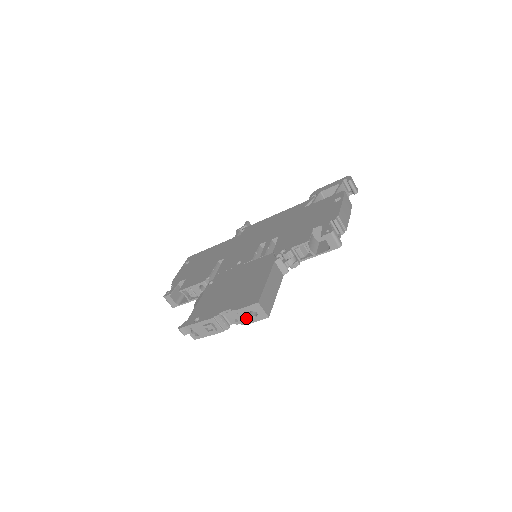
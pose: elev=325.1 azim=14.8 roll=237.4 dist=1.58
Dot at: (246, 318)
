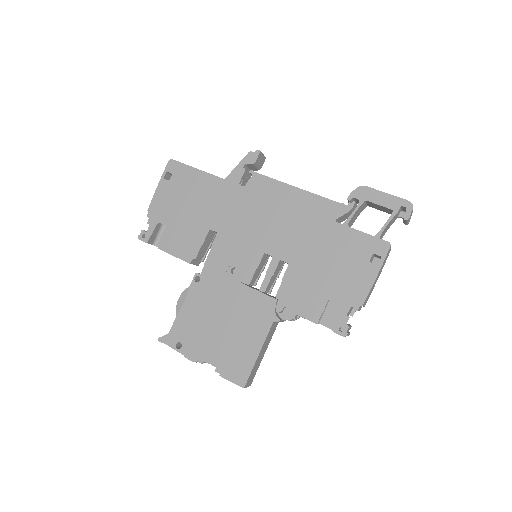
Dot at: occluded
